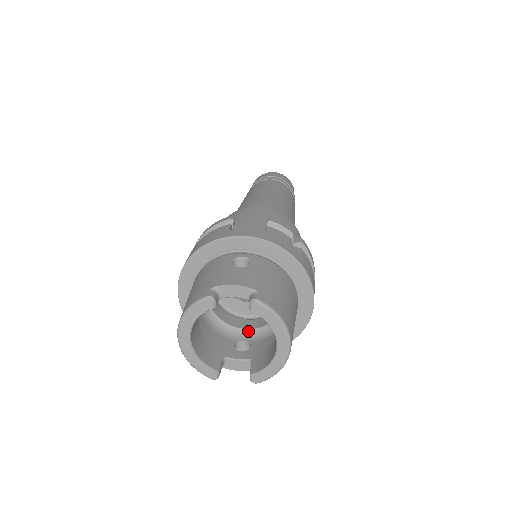
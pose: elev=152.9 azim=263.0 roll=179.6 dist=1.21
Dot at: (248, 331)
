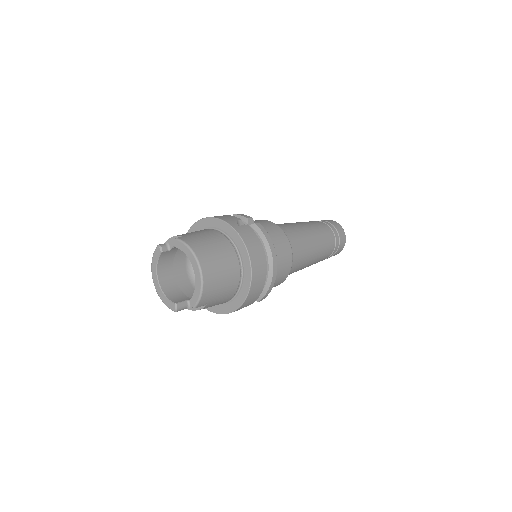
Dot at: occluded
